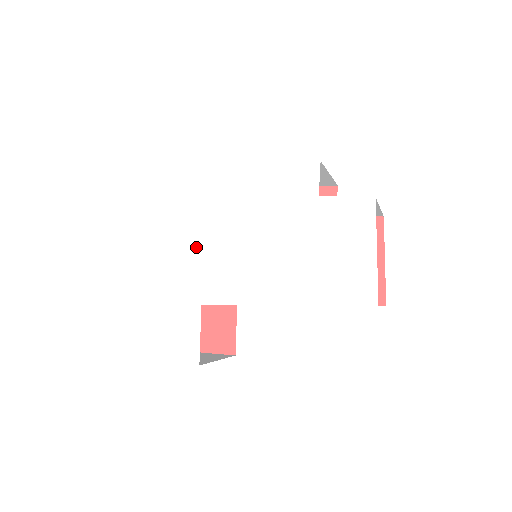
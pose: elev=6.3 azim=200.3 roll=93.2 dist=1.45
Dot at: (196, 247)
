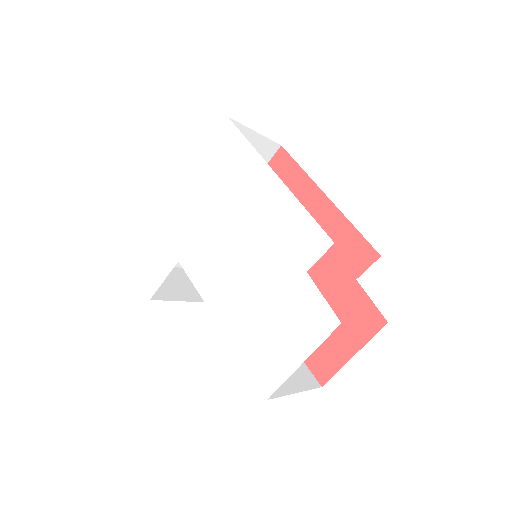
Dot at: (206, 214)
